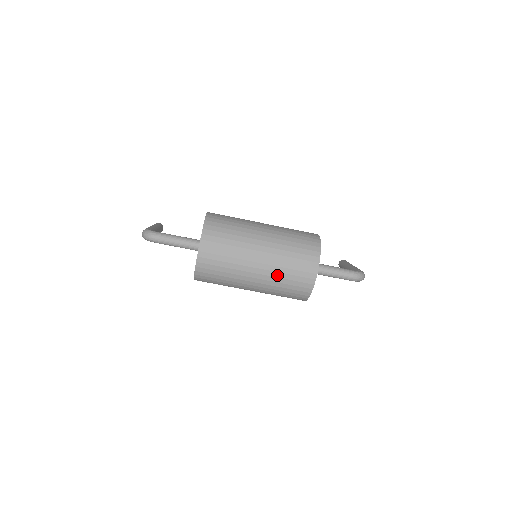
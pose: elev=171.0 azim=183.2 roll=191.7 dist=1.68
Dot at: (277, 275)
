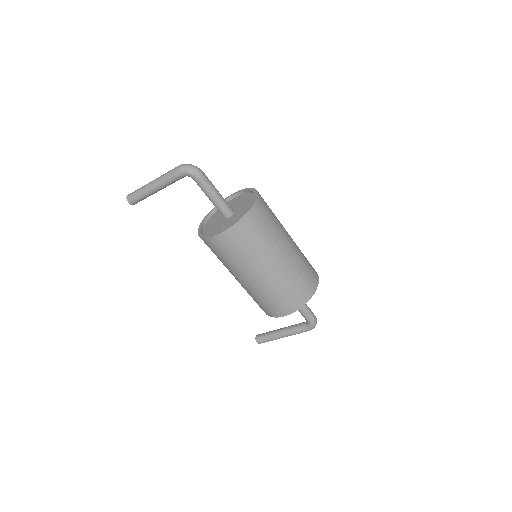
Dot at: (298, 263)
